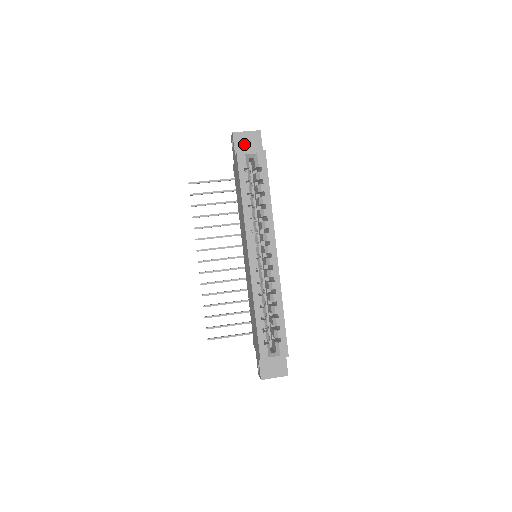
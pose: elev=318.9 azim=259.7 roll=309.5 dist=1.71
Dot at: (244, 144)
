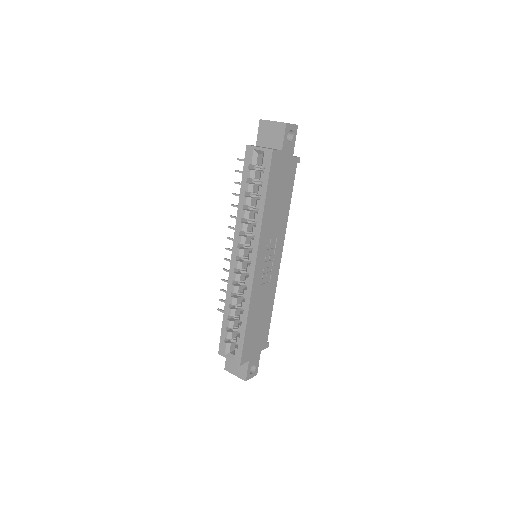
Dot at: (267, 135)
